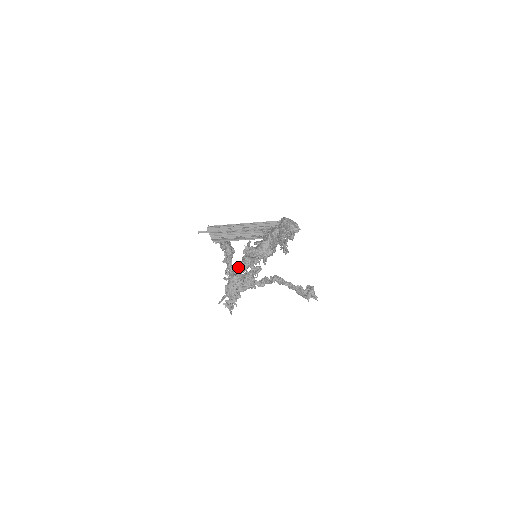
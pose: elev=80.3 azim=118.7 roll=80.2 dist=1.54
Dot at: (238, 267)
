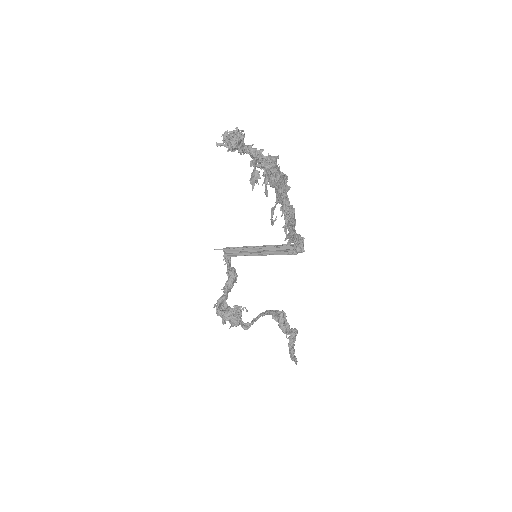
Dot at: (244, 145)
